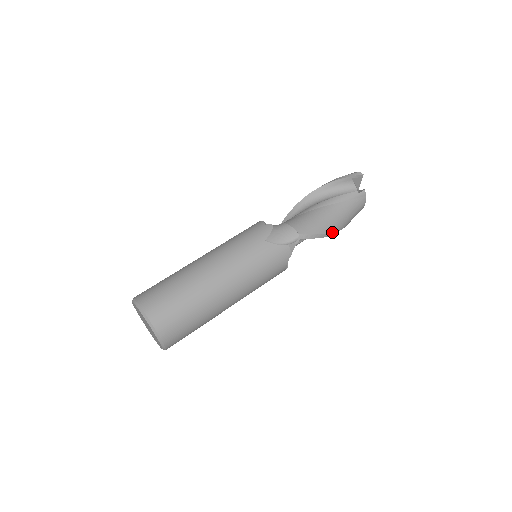
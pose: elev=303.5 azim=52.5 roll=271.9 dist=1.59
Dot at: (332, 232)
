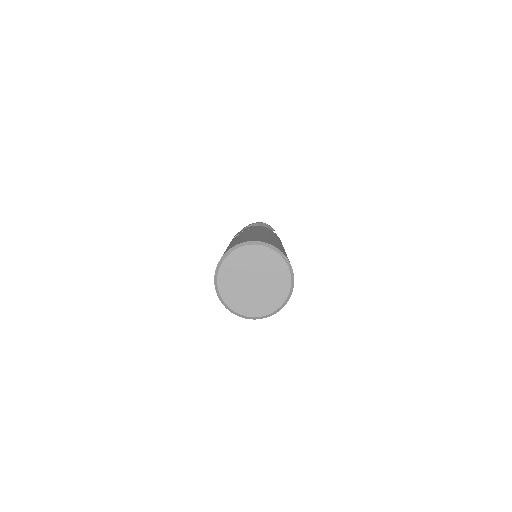
Dot at: occluded
